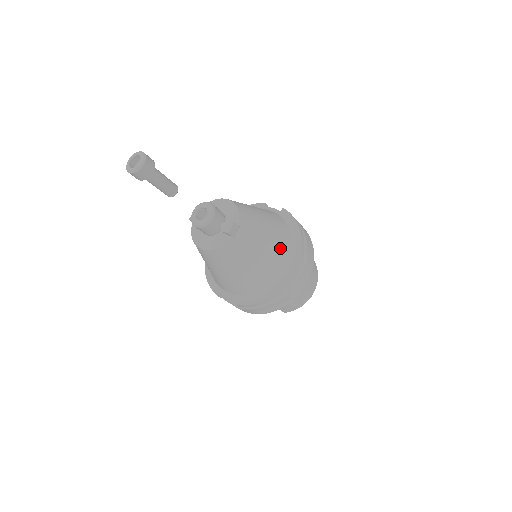
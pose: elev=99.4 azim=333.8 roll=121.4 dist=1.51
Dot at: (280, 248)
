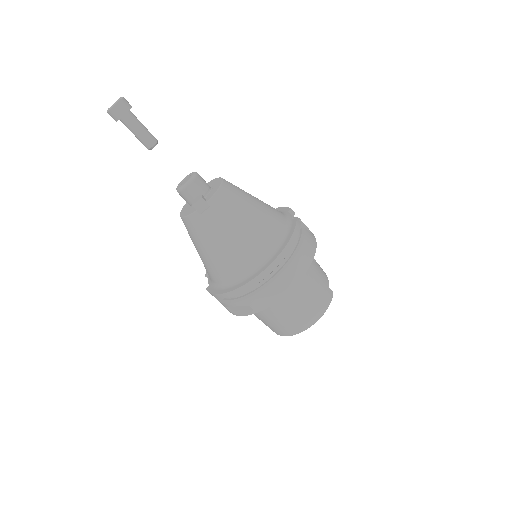
Dot at: (251, 248)
